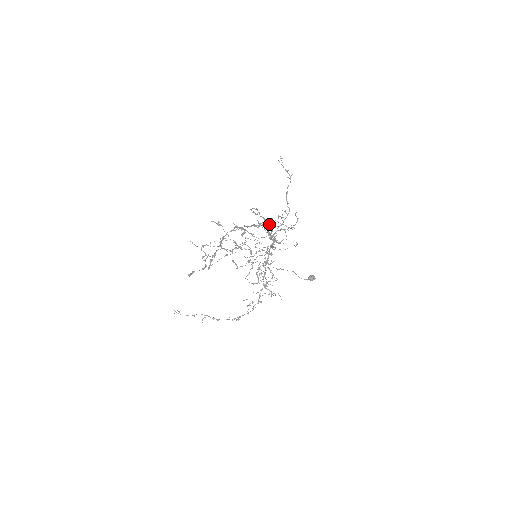
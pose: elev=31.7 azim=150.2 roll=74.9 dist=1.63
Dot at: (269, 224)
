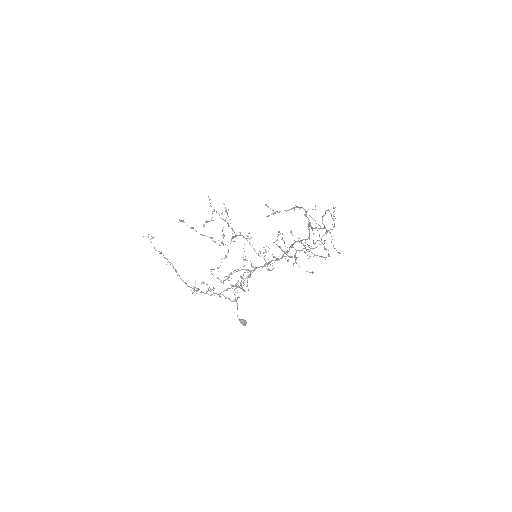
Dot at: (305, 239)
